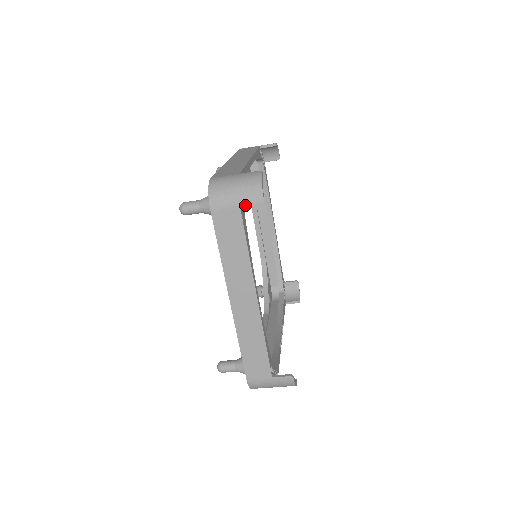
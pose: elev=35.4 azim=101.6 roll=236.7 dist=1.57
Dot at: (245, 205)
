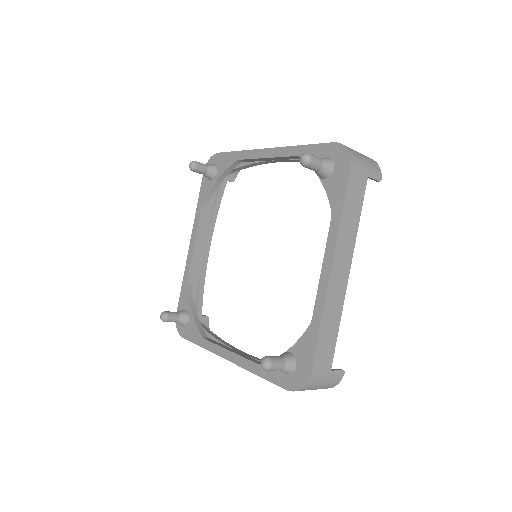
Dot at: occluded
